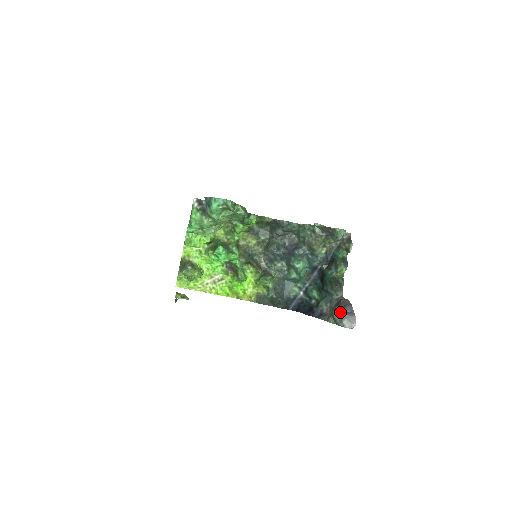
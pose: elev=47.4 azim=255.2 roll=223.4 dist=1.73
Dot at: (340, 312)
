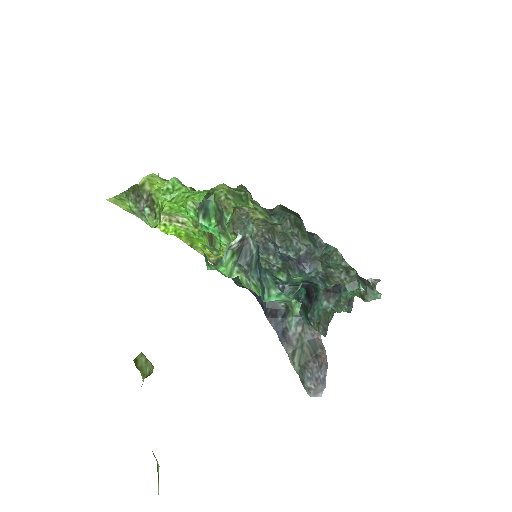
Dot at: (314, 377)
